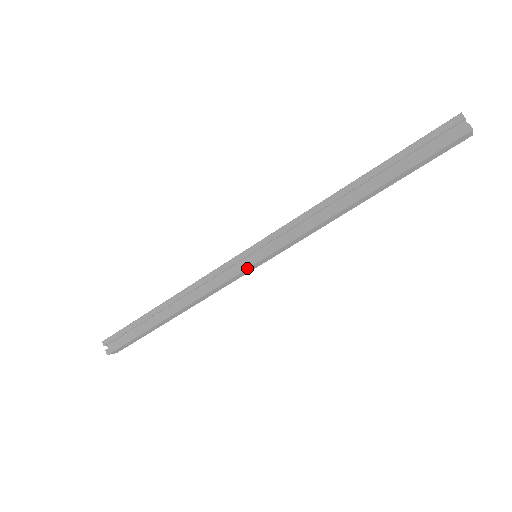
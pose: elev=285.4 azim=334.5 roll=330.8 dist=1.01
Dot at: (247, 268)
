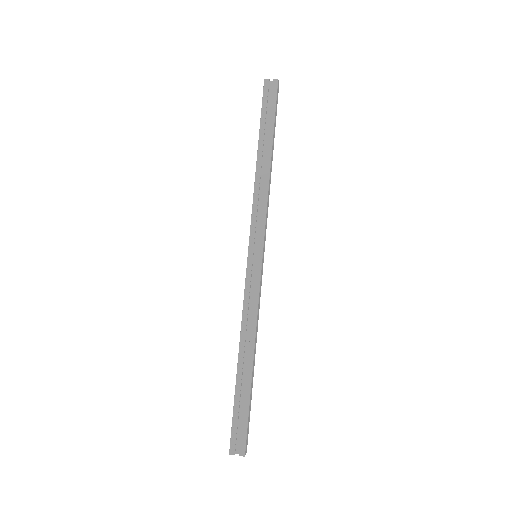
Dot at: (261, 264)
